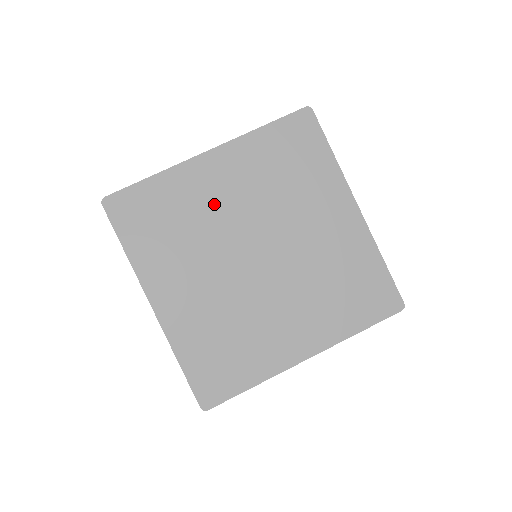
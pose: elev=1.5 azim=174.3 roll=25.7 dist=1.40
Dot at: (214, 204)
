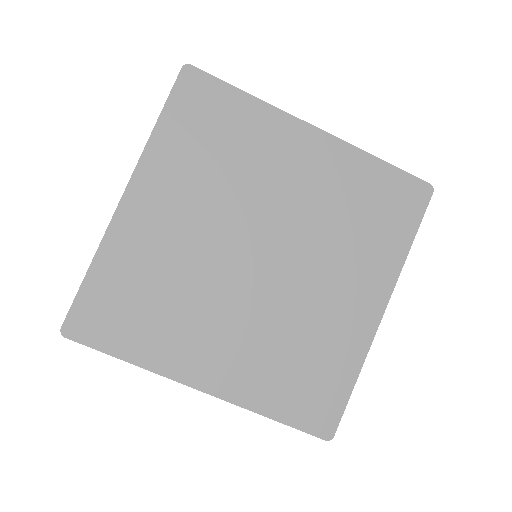
Dot at: (272, 173)
